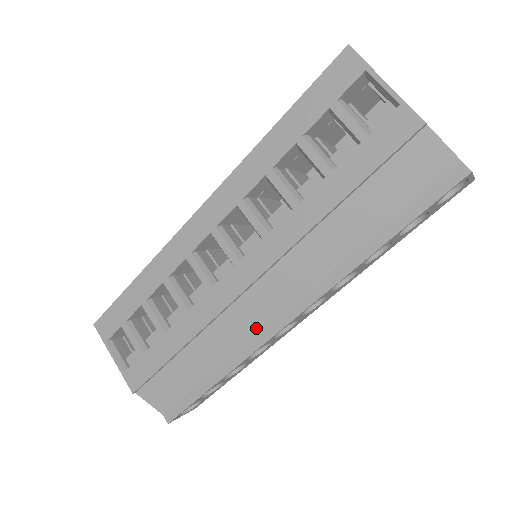
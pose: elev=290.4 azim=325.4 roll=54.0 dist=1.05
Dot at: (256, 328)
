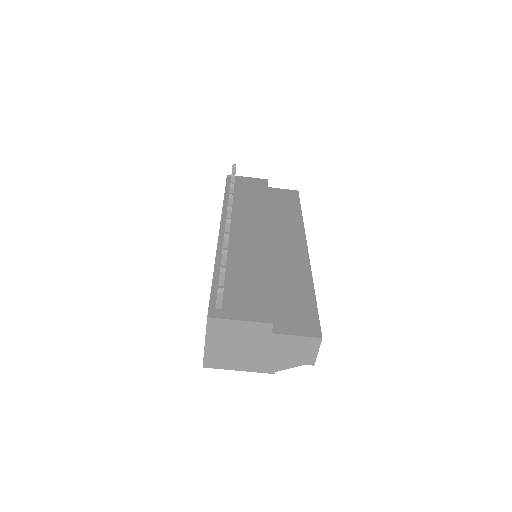
Dot at: occluded
